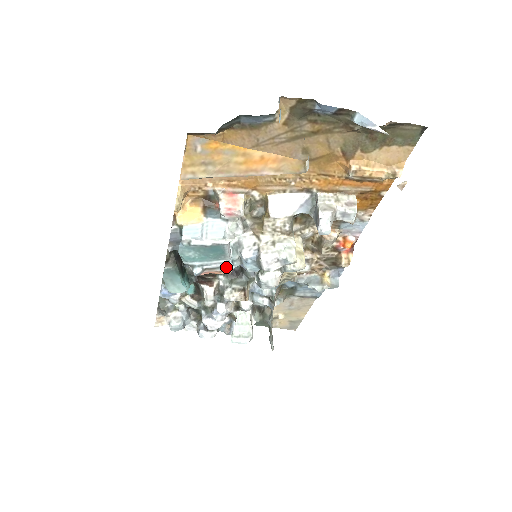
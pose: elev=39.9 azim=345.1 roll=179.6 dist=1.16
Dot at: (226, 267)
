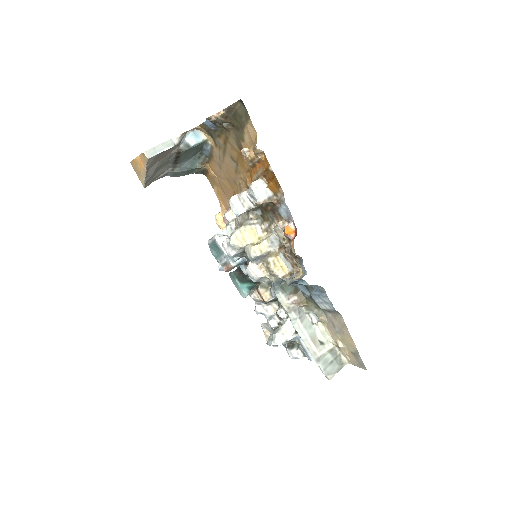
Dot at: (228, 261)
